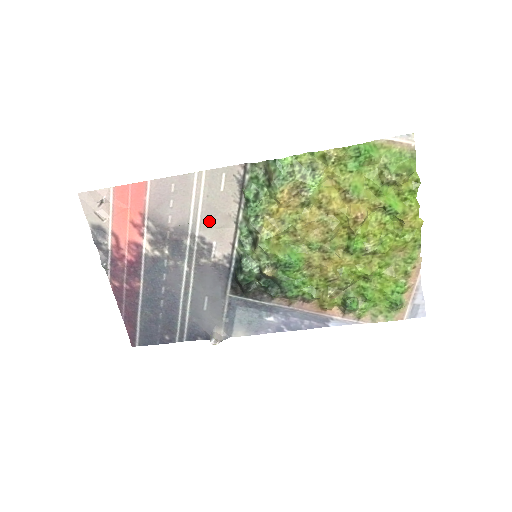
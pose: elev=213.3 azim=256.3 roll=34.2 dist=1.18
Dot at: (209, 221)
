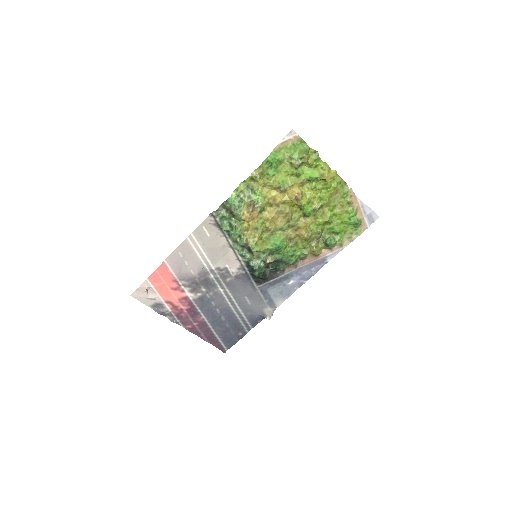
Dot at: (215, 257)
